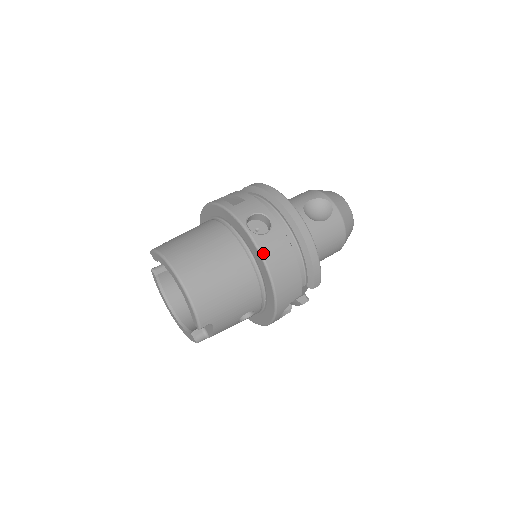
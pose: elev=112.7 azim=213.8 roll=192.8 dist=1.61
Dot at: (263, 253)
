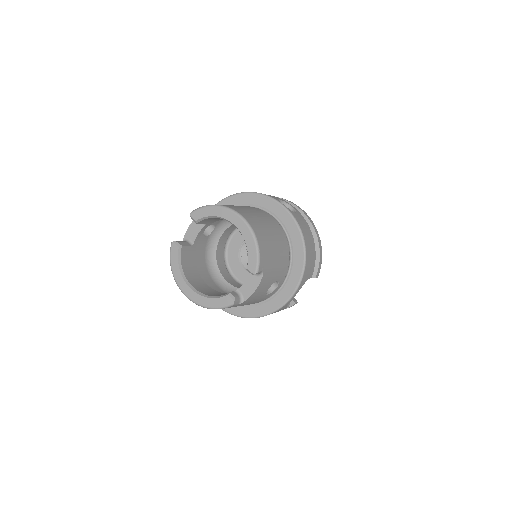
Dot at: (298, 223)
